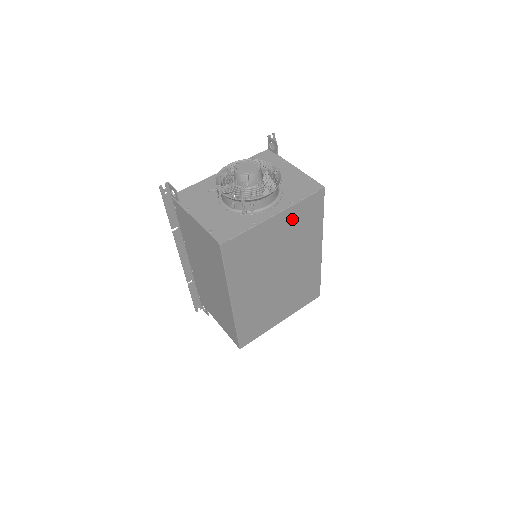
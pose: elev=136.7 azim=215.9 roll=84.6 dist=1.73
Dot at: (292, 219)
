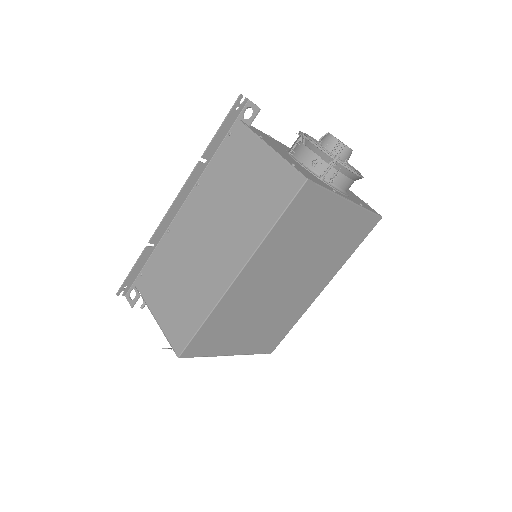
Dot at: (348, 224)
